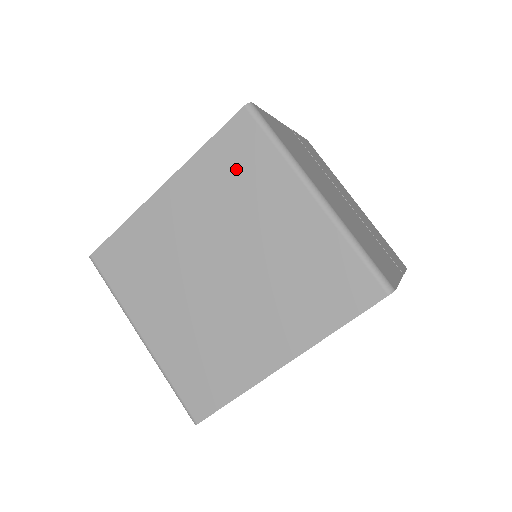
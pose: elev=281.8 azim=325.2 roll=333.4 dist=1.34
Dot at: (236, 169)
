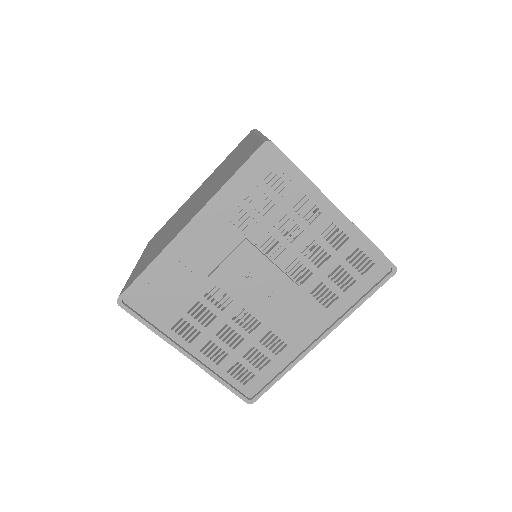
Dot at: (232, 154)
